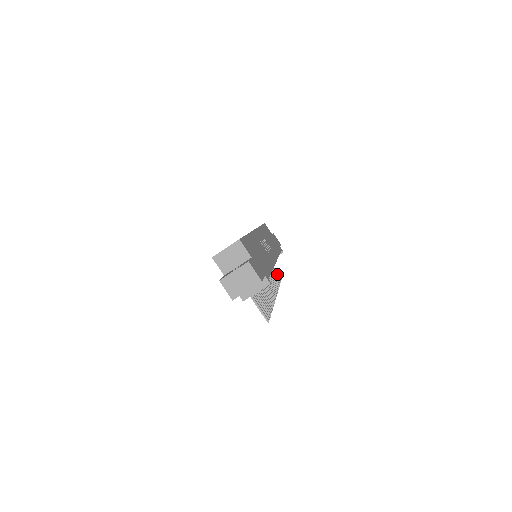
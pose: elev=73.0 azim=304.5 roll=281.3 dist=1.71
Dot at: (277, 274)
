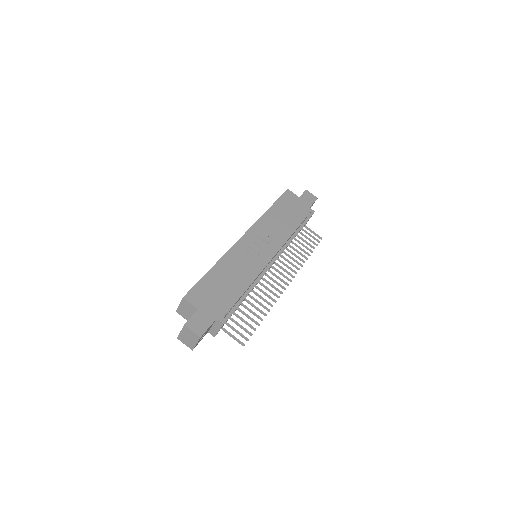
Dot at: (313, 237)
